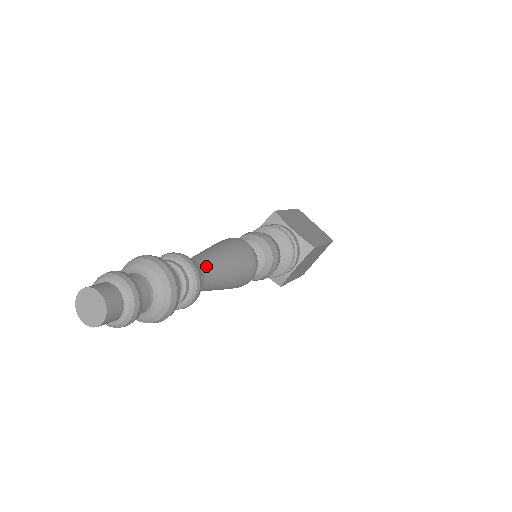
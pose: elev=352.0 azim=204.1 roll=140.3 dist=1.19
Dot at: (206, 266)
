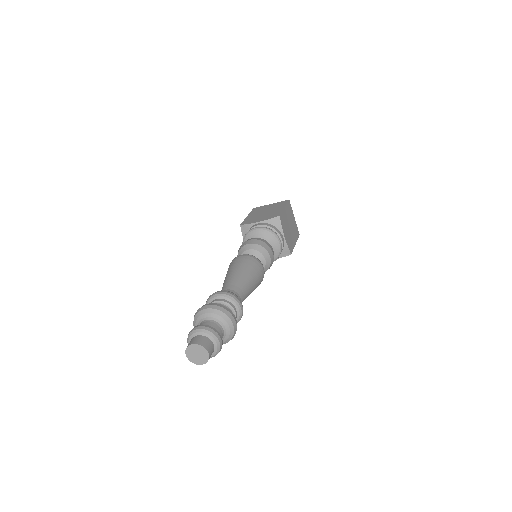
Dot at: (230, 287)
